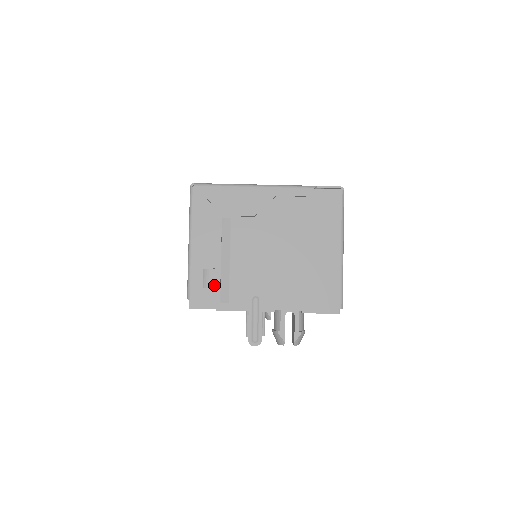
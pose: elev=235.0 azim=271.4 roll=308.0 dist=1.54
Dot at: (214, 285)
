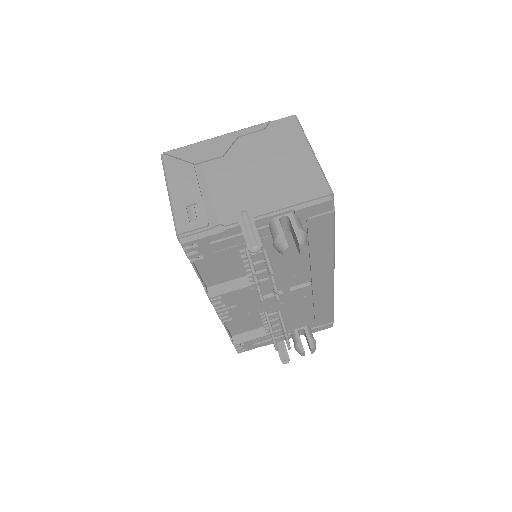
Dot at: (200, 215)
